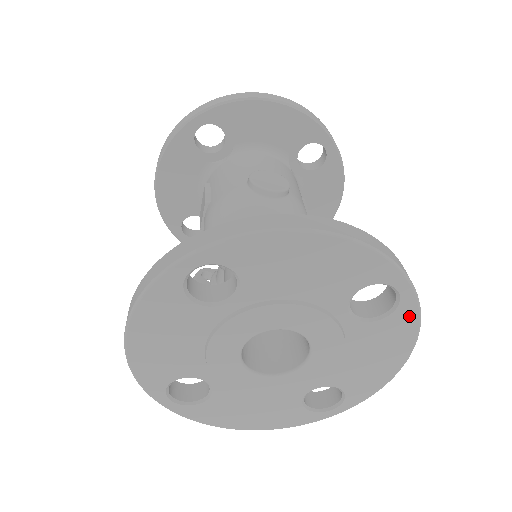
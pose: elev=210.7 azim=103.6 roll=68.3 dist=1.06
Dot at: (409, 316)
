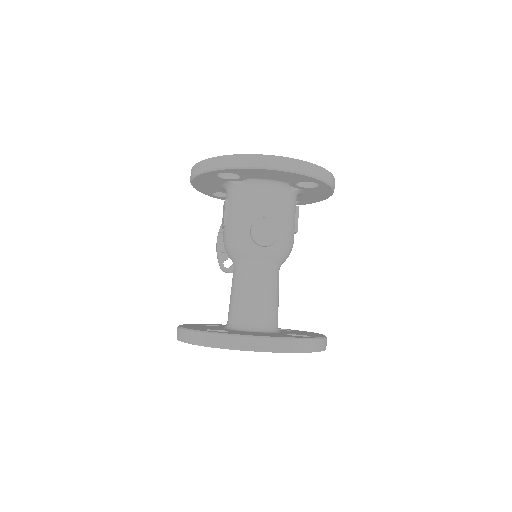
Dot at: occluded
